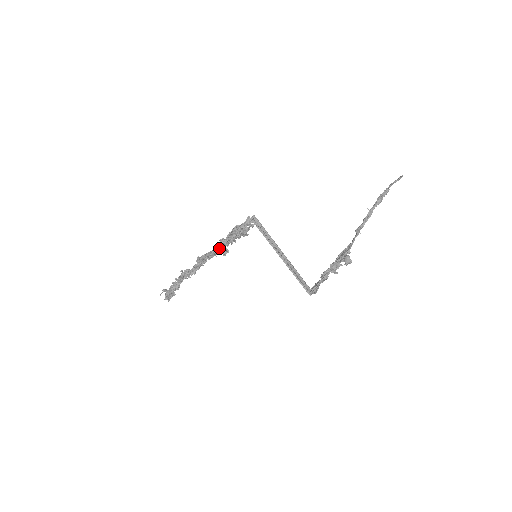
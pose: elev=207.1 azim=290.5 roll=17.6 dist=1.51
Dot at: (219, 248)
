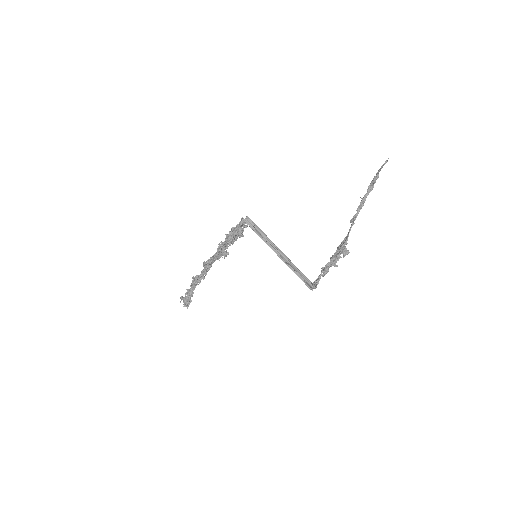
Dot at: (218, 251)
